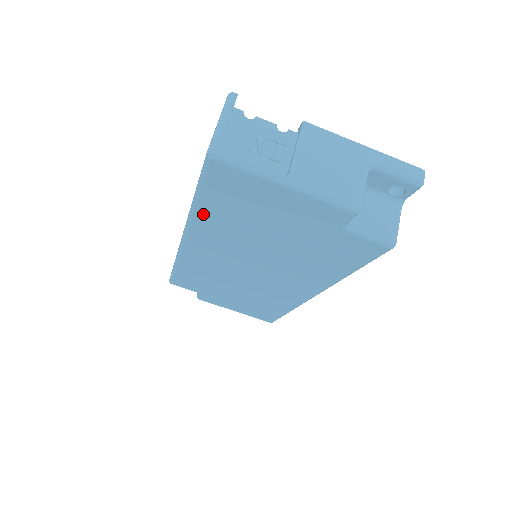
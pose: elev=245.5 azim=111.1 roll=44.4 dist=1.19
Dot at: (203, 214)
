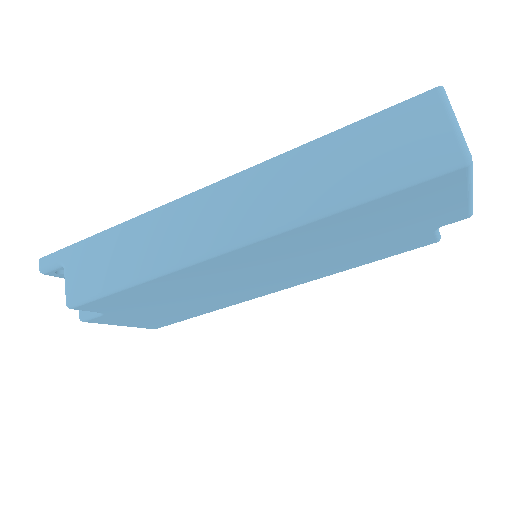
Dot at: (336, 218)
